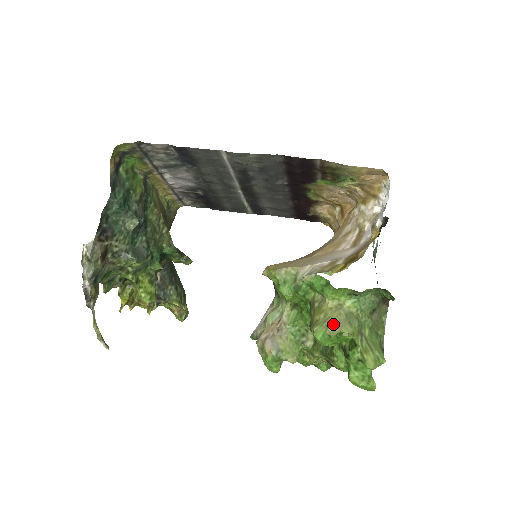
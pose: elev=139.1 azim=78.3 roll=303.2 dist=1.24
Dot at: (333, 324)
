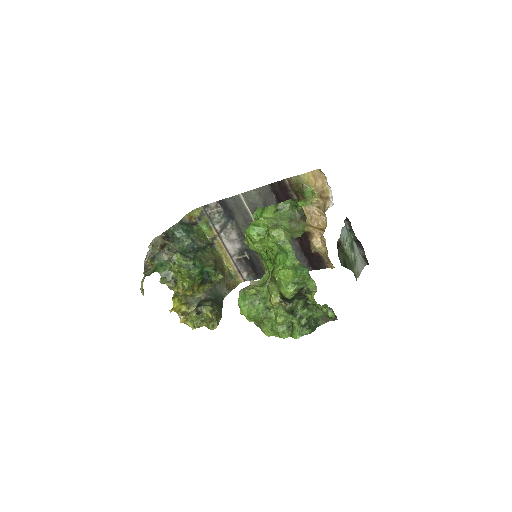
Dot at: occluded
